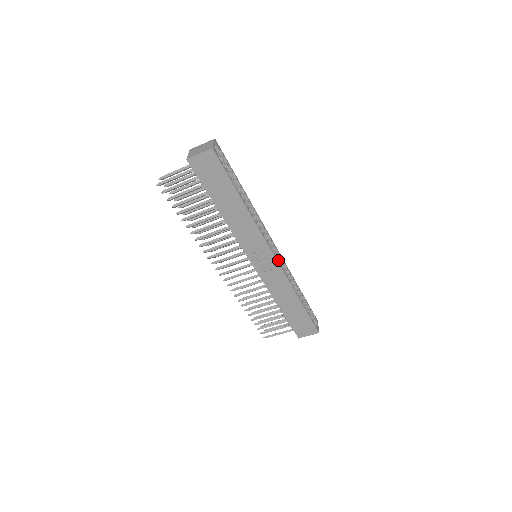
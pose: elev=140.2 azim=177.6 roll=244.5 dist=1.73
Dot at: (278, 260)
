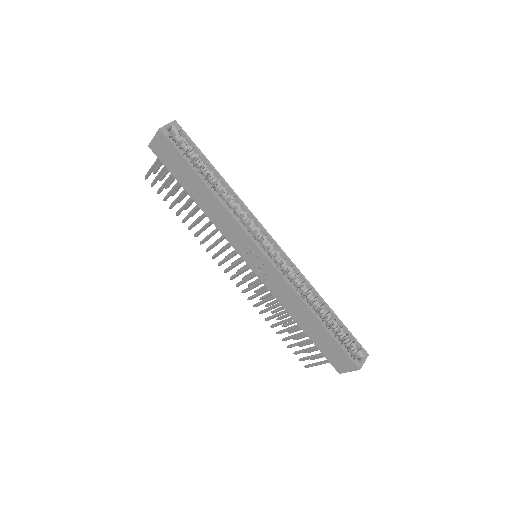
Dot at: (282, 262)
